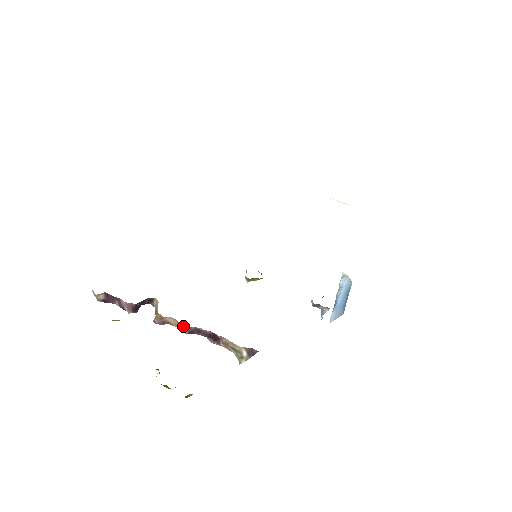
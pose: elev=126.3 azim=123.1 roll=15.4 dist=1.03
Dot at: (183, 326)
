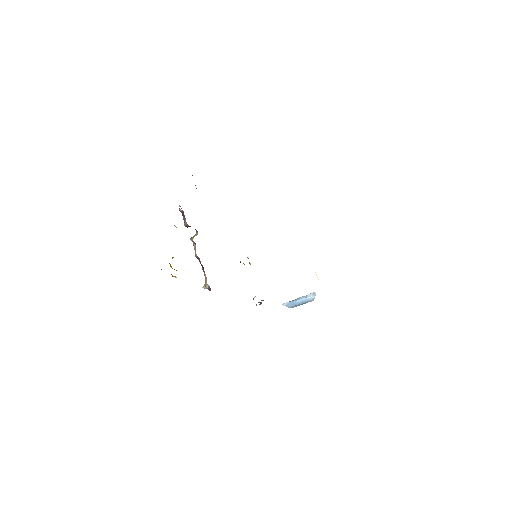
Dot at: occluded
